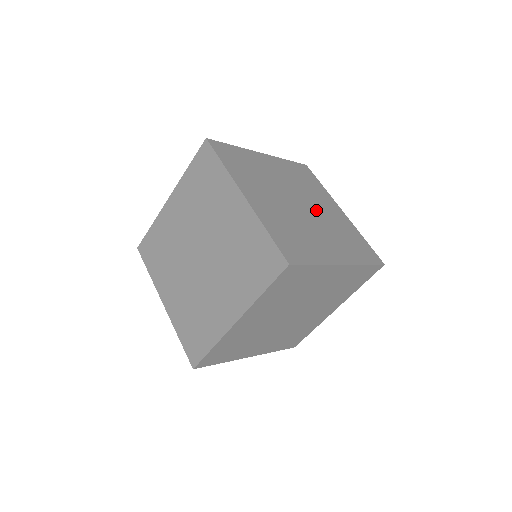
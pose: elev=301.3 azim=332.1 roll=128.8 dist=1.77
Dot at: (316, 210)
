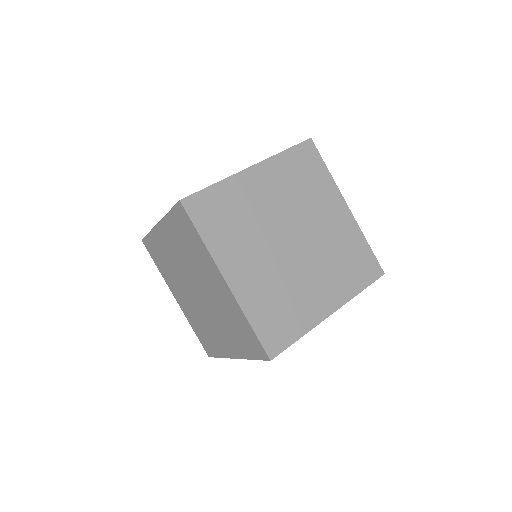
Dot at: (312, 235)
